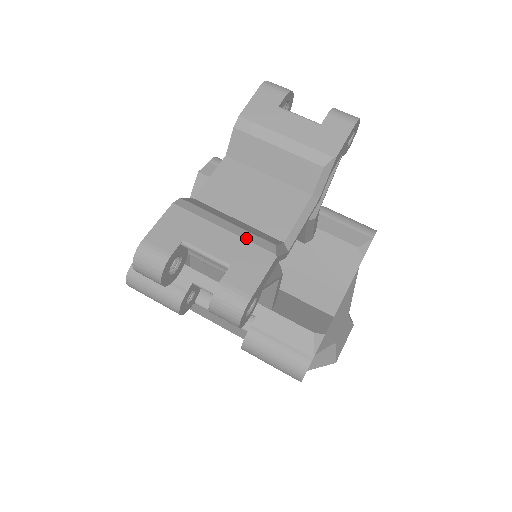
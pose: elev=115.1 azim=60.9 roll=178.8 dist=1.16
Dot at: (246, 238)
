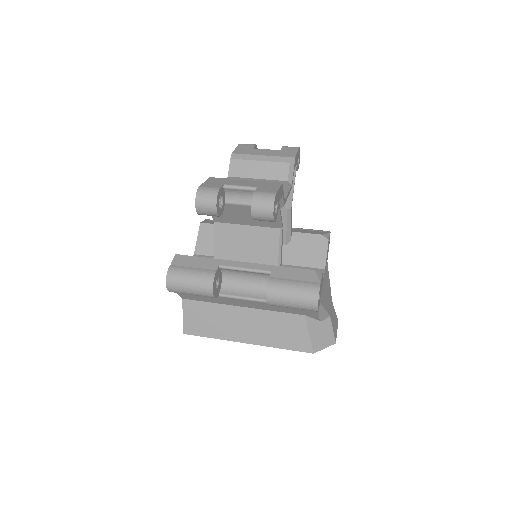
Dot at: (261, 181)
